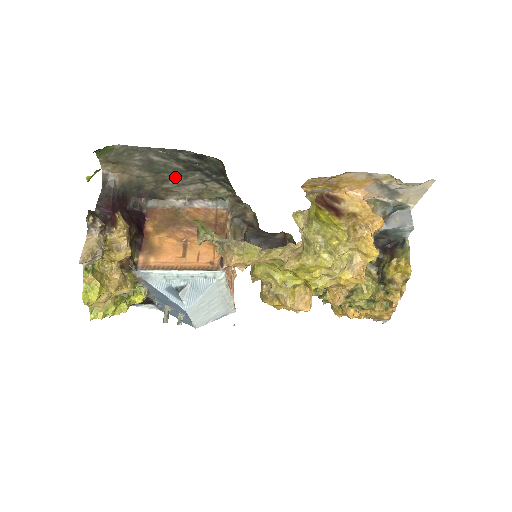
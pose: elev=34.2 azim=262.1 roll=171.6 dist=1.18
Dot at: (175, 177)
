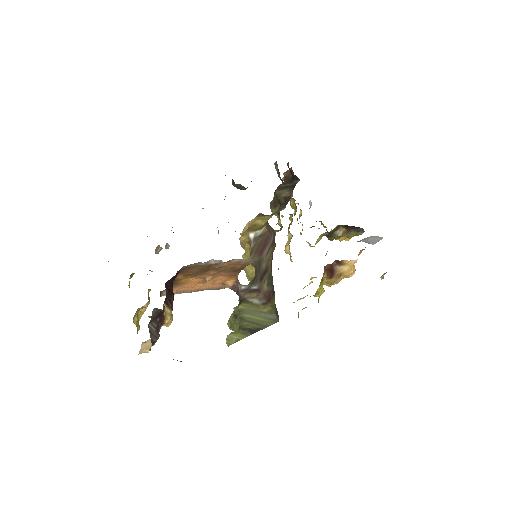
Dot at: occluded
